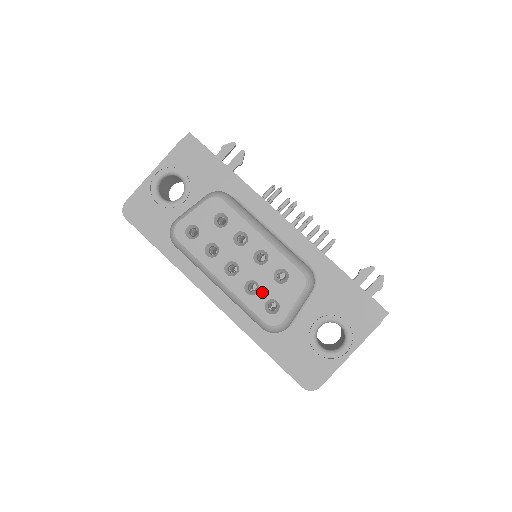
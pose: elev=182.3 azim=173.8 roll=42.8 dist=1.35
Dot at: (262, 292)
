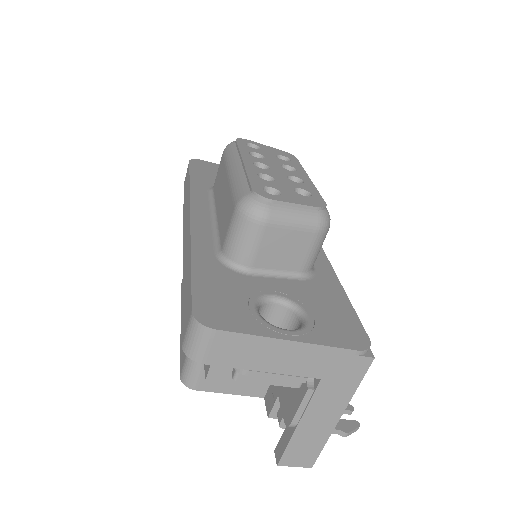
Dot at: (273, 183)
